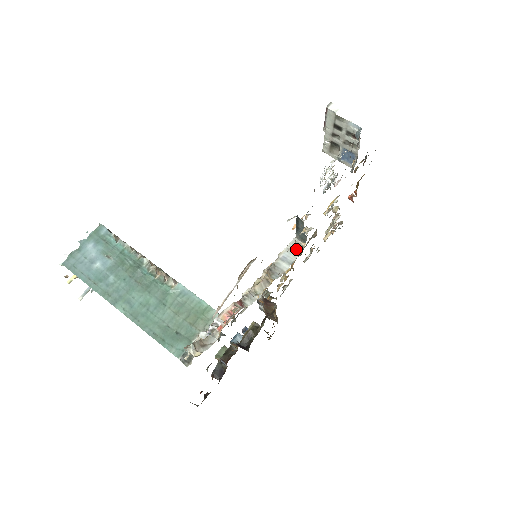
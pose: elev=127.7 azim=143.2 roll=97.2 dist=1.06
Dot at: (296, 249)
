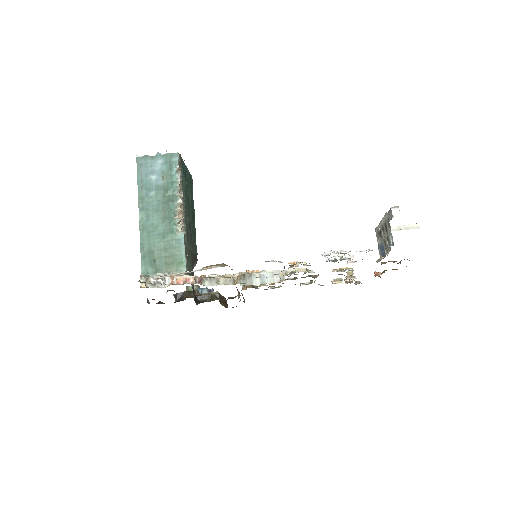
Dot at: (278, 277)
